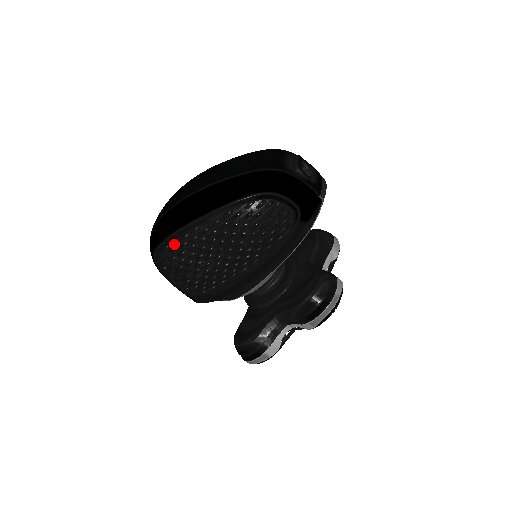
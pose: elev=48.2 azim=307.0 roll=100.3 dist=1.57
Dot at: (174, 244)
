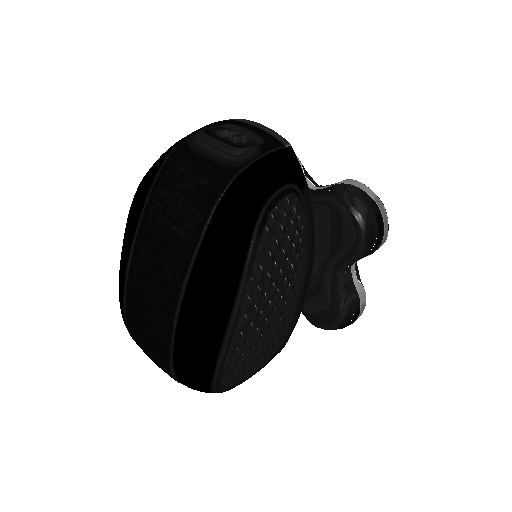
Dot at: (228, 365)
